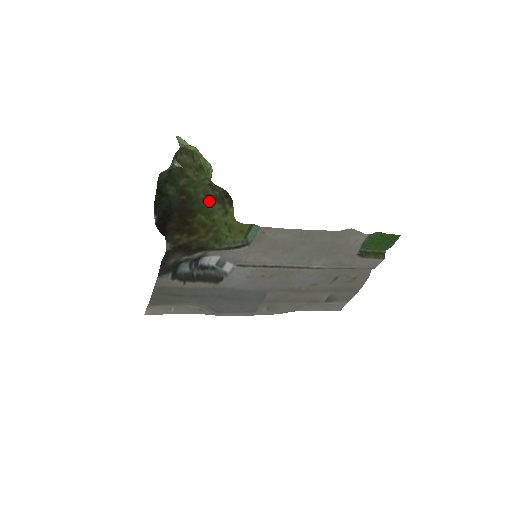
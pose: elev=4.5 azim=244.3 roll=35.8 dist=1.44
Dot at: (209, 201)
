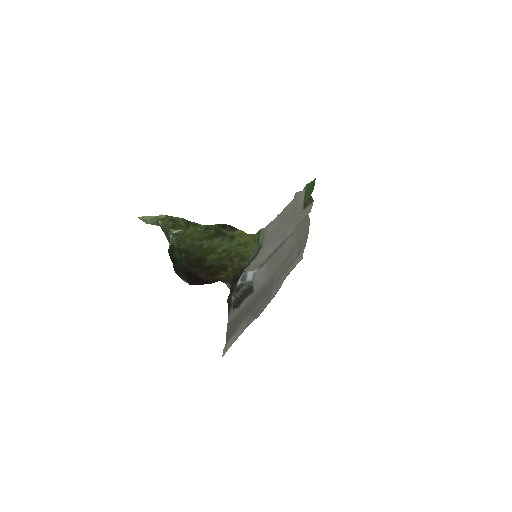
Dot at: (207, 242)
